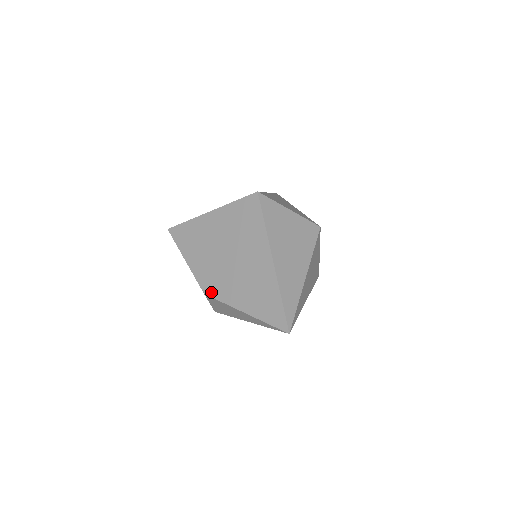
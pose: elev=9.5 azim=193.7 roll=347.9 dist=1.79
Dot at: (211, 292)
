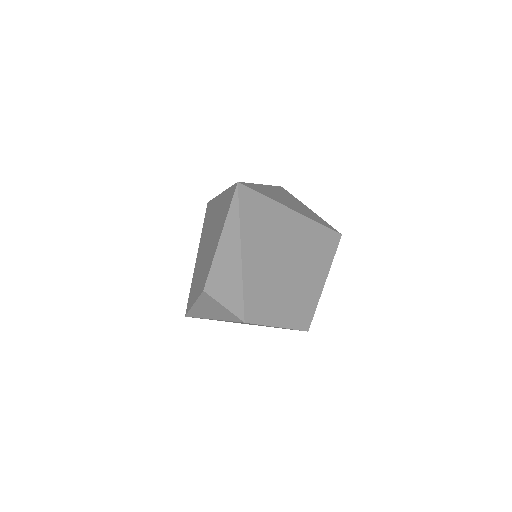
Dot at: (205, 280)
